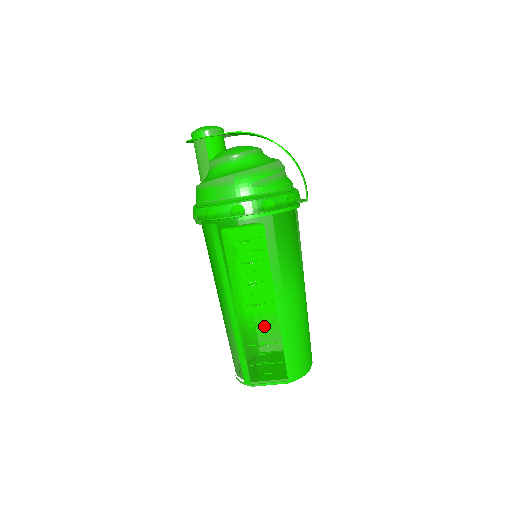
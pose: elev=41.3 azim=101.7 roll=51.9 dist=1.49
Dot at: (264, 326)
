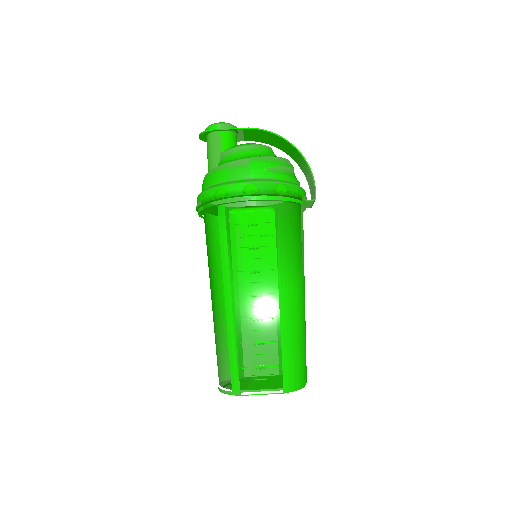
Dot at: (263, 321)
